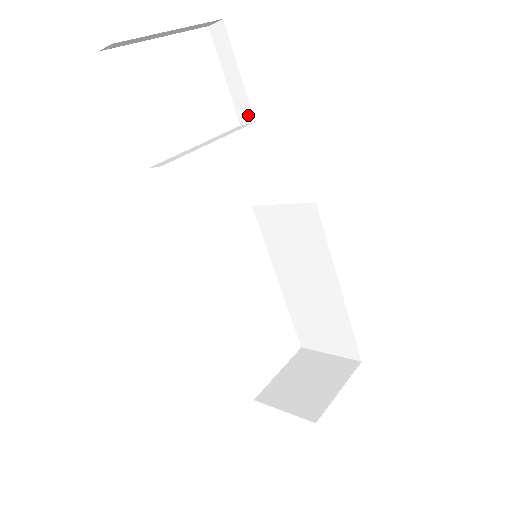
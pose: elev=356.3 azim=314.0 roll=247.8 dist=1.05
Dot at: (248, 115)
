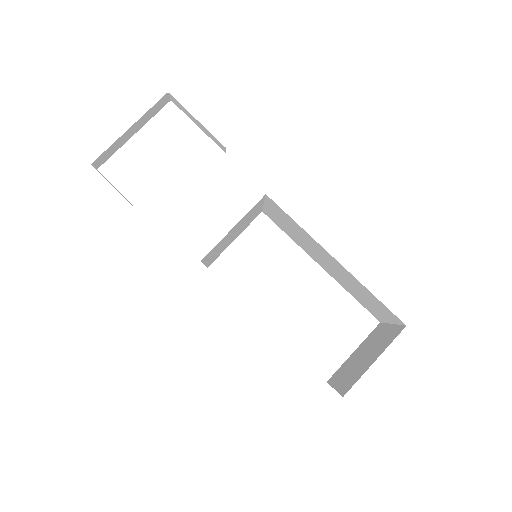
Dot at: (221, 145)
